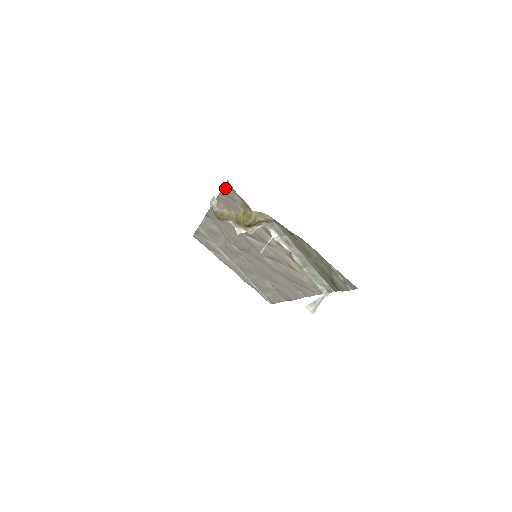
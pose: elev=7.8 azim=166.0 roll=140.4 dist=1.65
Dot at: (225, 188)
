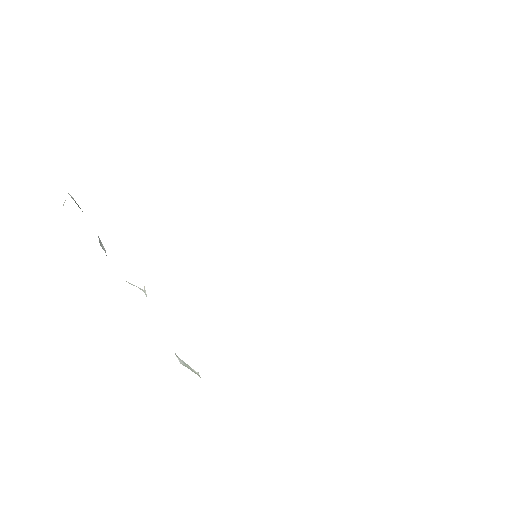
Dot at: occluded
